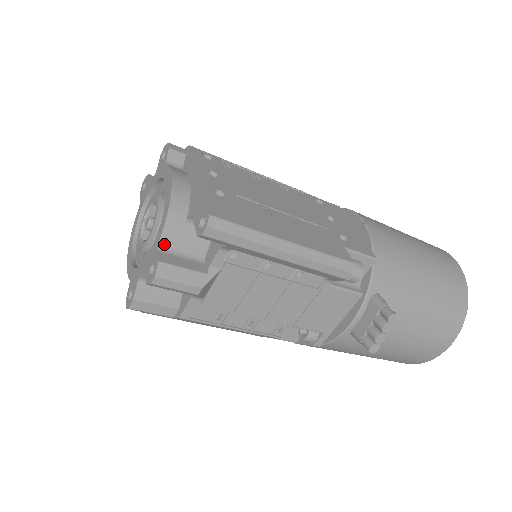
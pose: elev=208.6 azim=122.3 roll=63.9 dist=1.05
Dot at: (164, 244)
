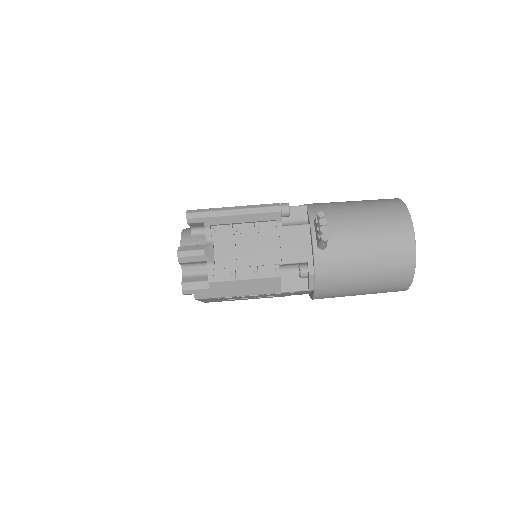
Dot at: (183, 246)
